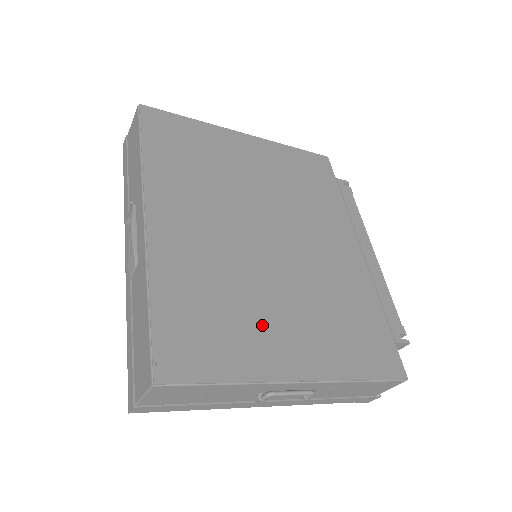
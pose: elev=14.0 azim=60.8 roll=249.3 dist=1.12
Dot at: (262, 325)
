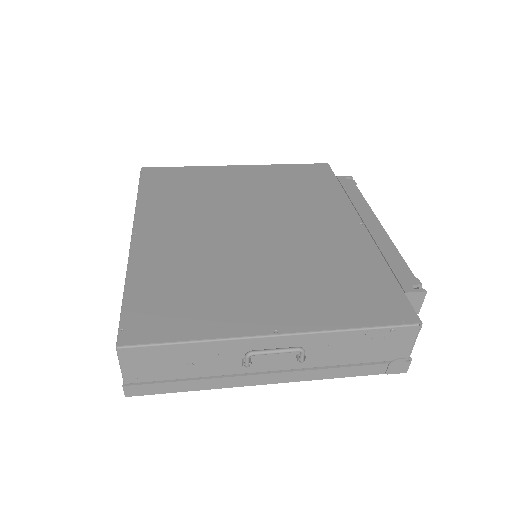
Dot at: (236, 294)
